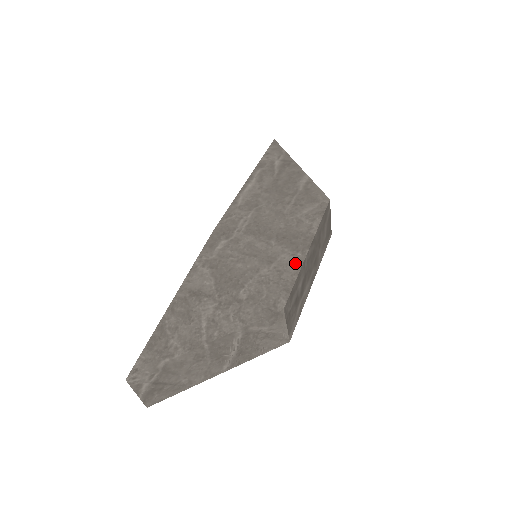
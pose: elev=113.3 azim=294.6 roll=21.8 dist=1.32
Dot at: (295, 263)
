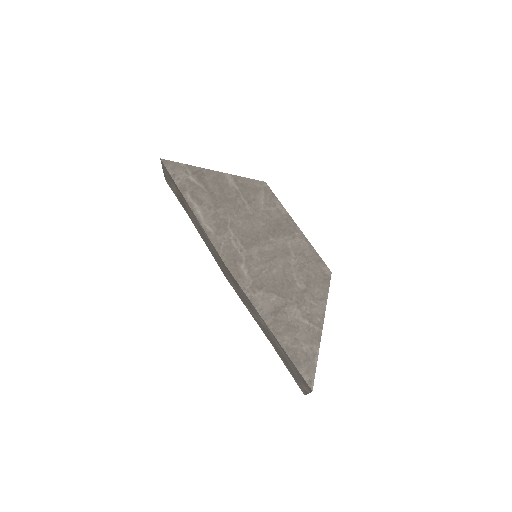
Dot at: (302, 241)
